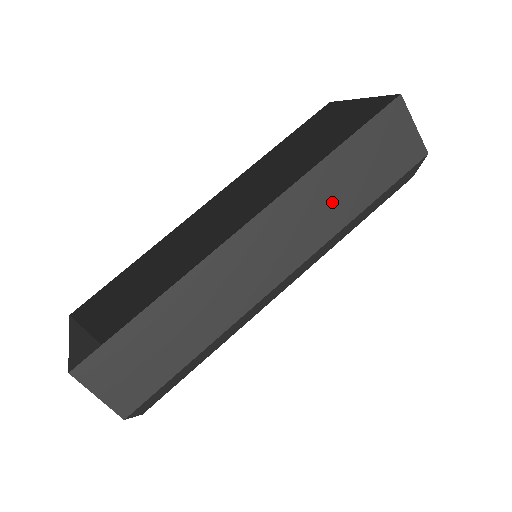
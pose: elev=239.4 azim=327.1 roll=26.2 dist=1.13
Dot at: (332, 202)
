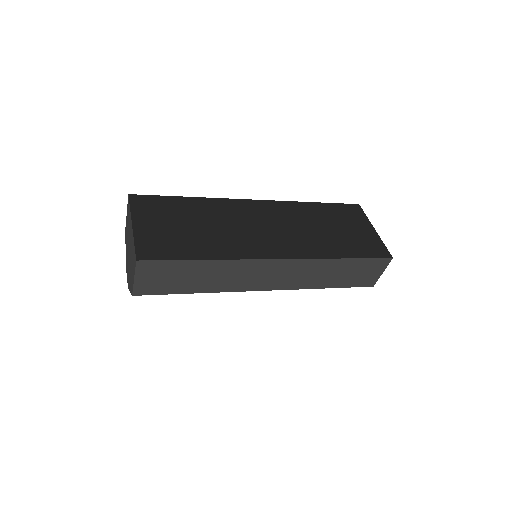
Dot at: (320, 276)
